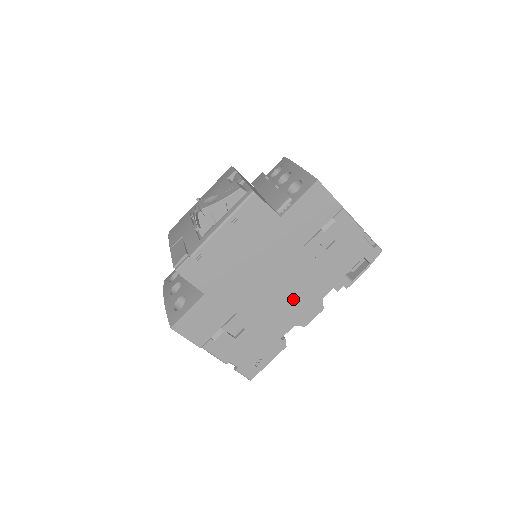
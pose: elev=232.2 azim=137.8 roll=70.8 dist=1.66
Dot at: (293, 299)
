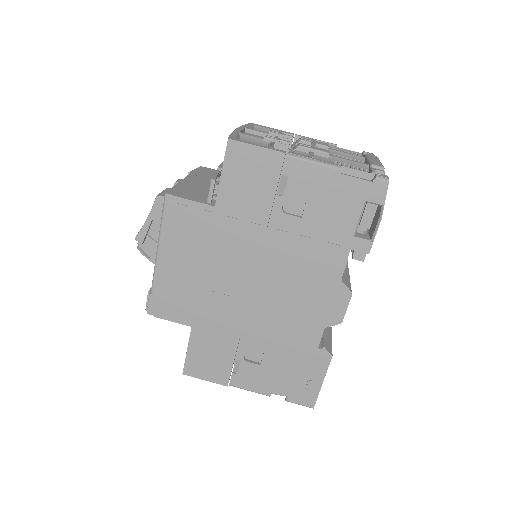
Dot at: (300, 295)
